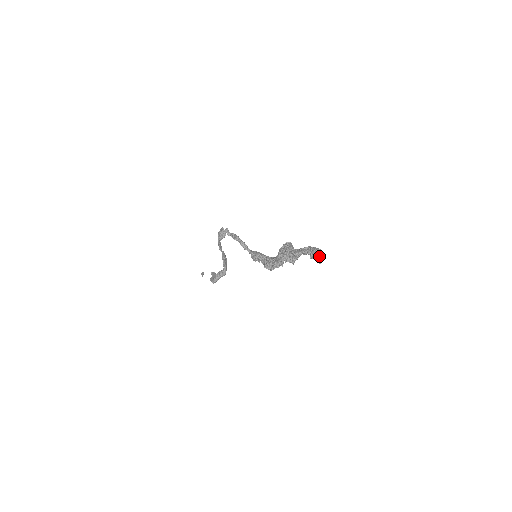
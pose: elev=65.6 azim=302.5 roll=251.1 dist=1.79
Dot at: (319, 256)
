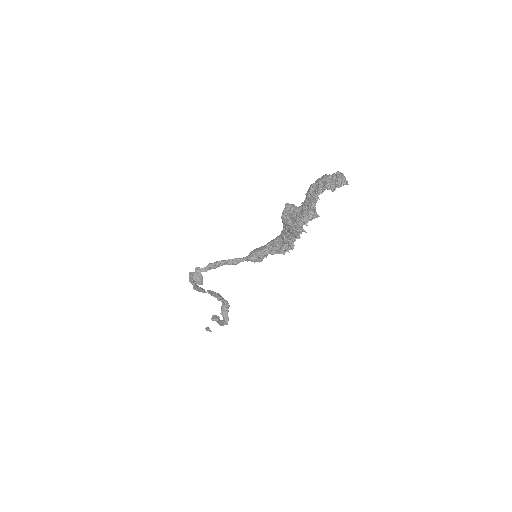
Dot at: (339, 180)
